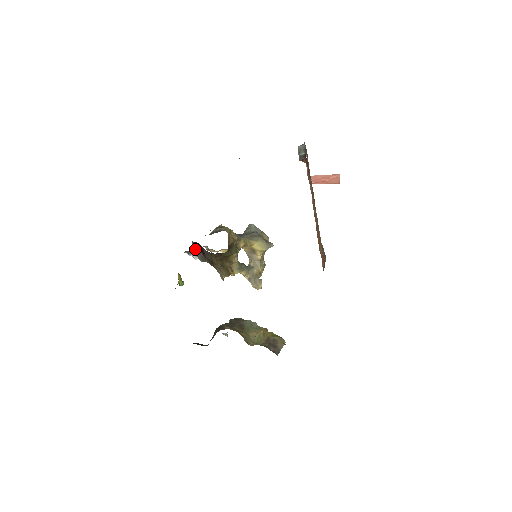
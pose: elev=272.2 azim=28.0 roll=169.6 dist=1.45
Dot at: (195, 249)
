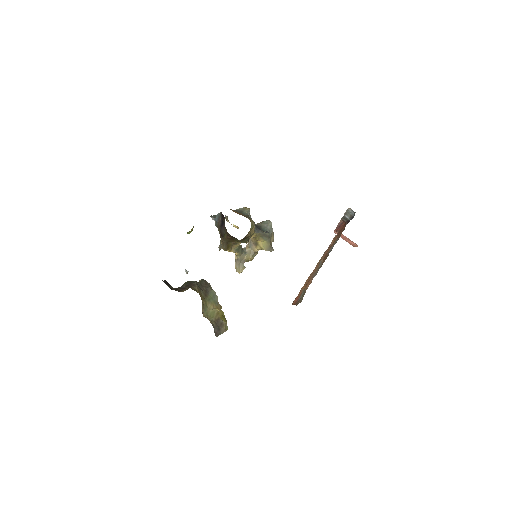
Dot at: (218, 216)
